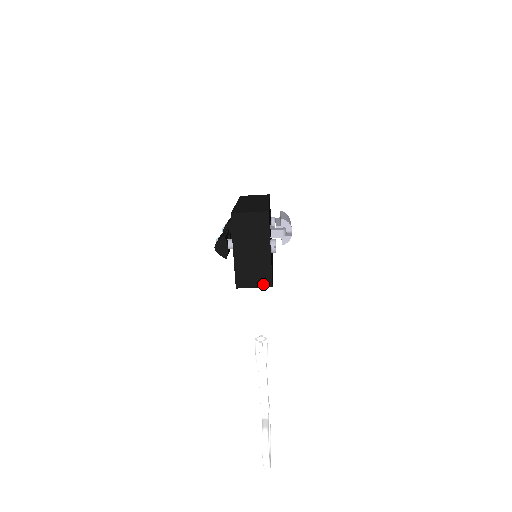
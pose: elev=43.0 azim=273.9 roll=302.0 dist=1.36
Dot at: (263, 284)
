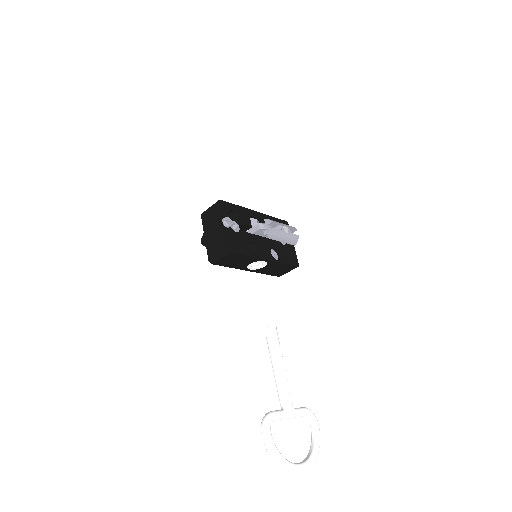
Dot at: (222, 251)
